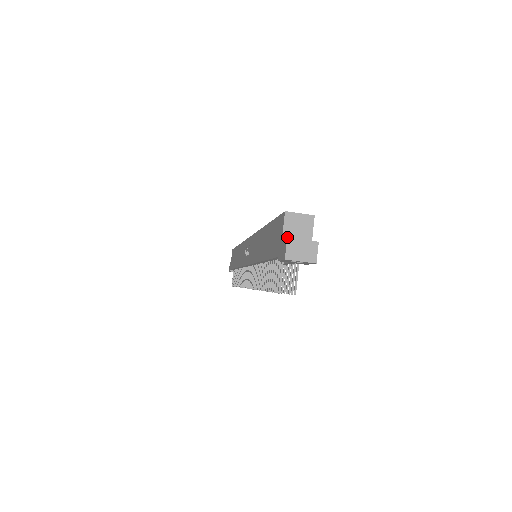
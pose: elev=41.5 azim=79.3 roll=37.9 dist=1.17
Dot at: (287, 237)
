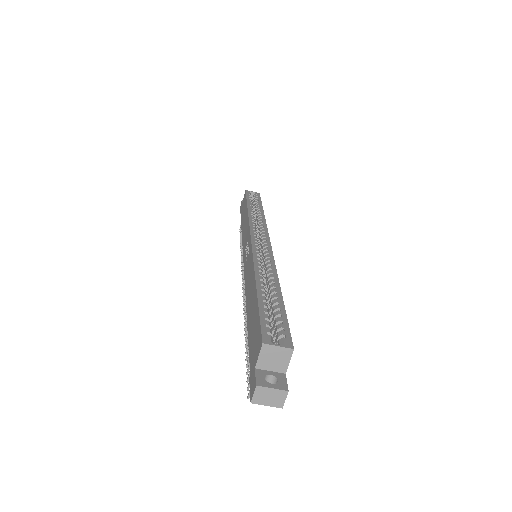
Dot at: (261, 366)
